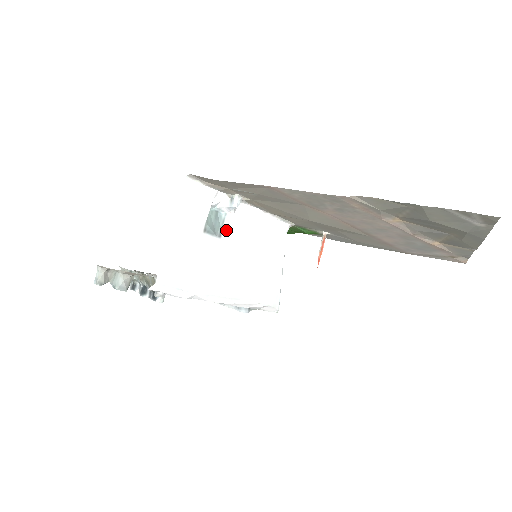
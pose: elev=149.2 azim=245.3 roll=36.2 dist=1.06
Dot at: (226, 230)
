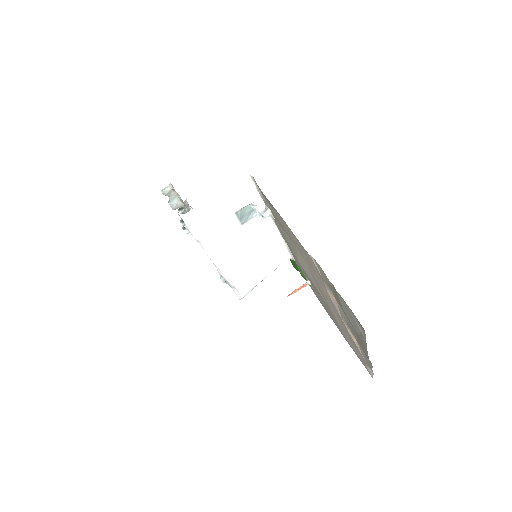
Dot at: (249, 224)
